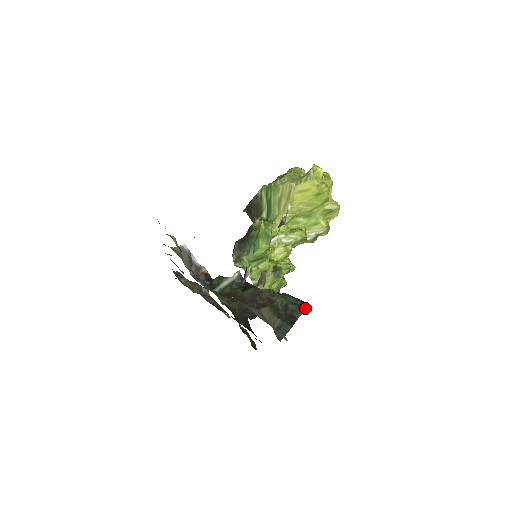
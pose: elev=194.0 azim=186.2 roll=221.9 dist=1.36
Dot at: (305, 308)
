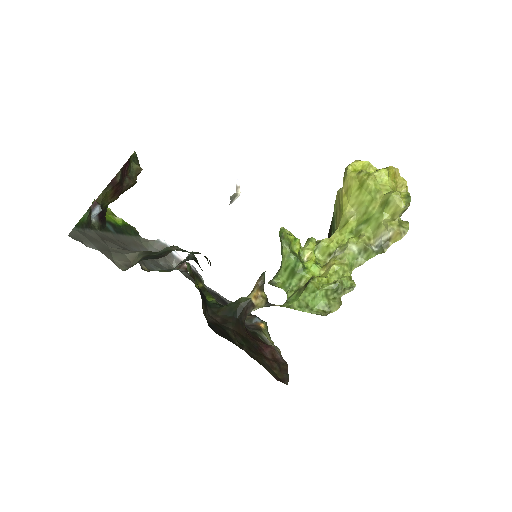
Dot at: occluded
